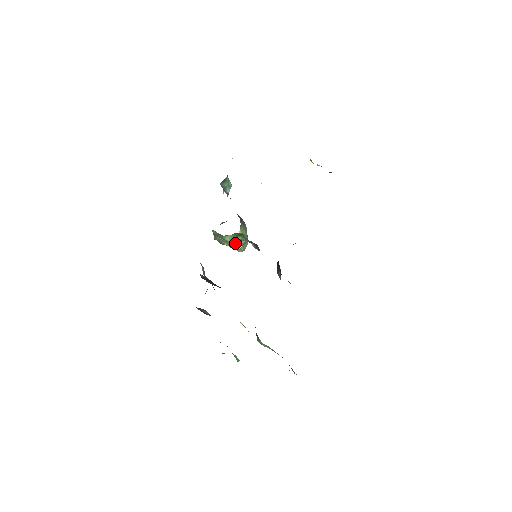
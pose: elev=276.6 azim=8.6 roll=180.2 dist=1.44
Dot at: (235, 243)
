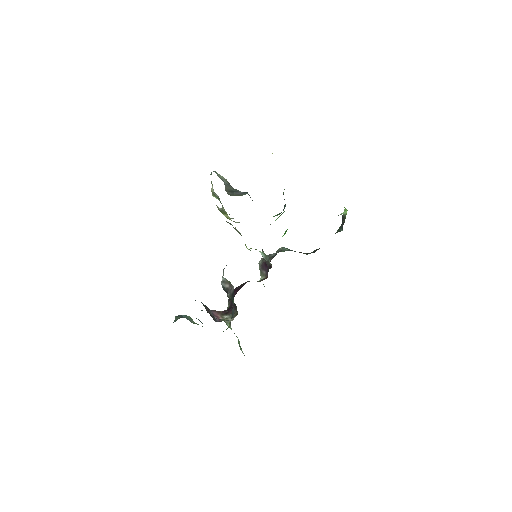
Dot at: occluded
